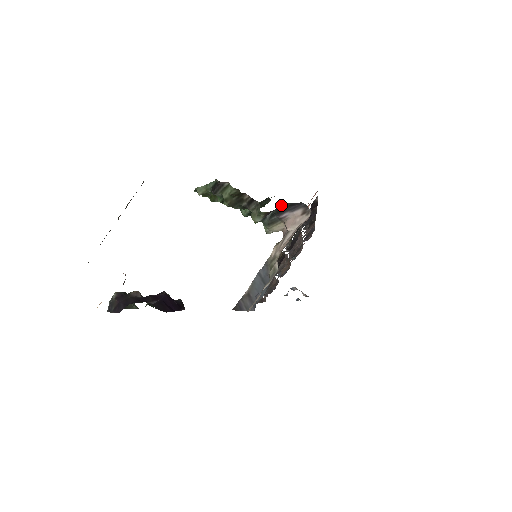
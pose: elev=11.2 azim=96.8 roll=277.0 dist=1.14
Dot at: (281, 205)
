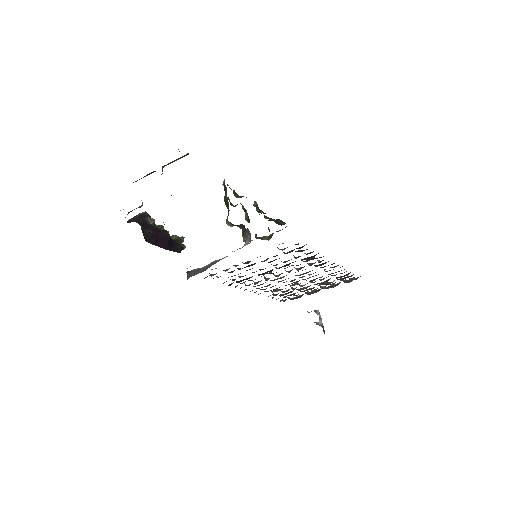
Dot at: (243, 225)
